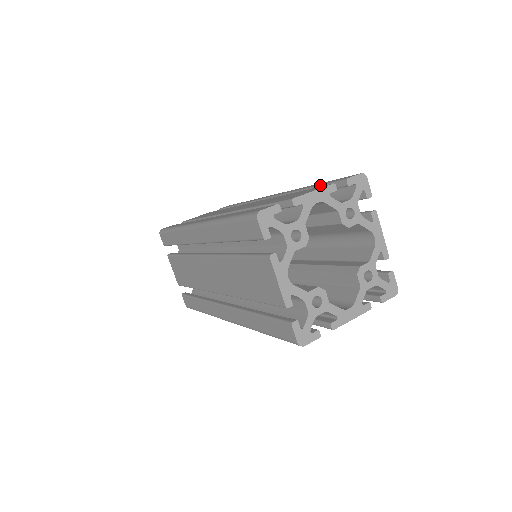
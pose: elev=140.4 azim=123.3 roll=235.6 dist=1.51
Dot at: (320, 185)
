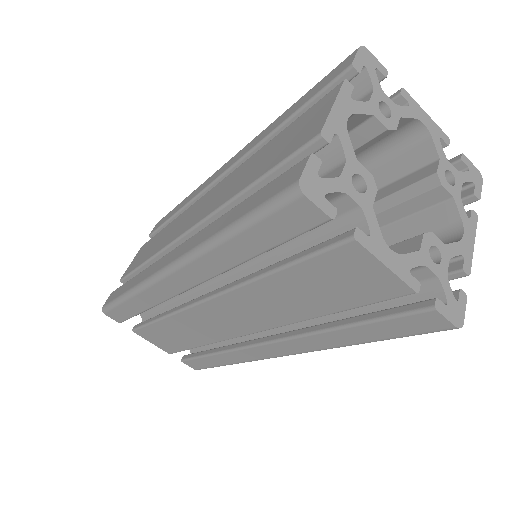
Dot at: (304, 104)
